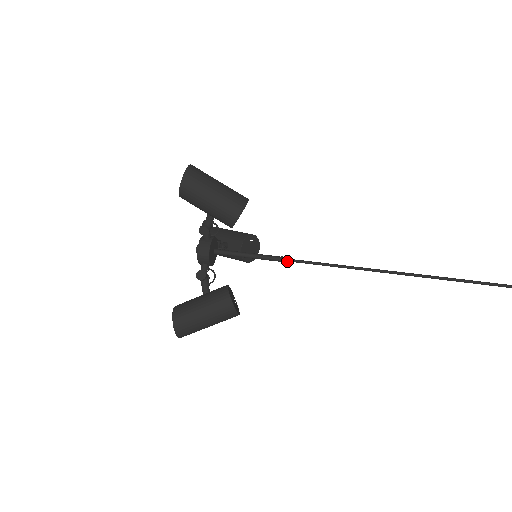
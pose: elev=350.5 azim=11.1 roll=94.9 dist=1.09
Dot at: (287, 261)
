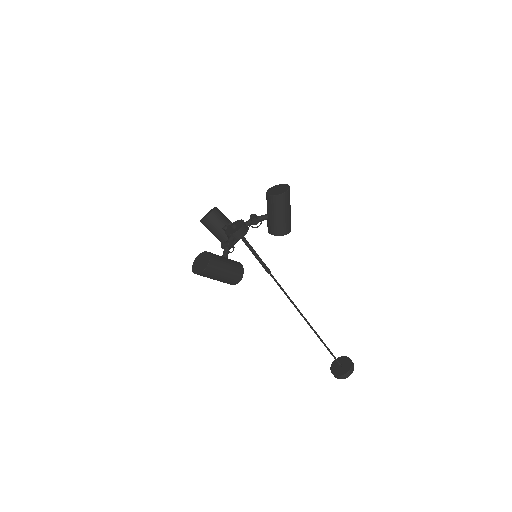
Dot at: (267, 272)
